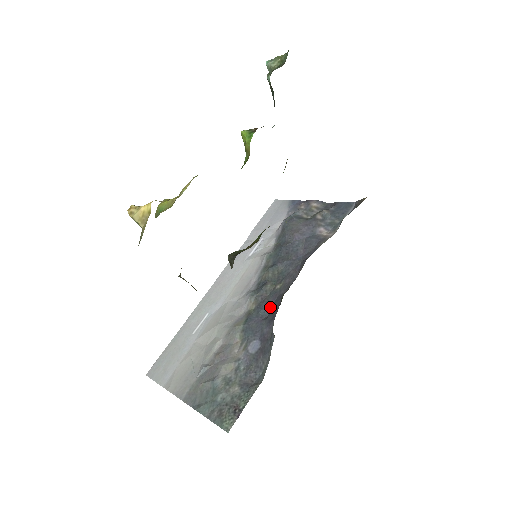
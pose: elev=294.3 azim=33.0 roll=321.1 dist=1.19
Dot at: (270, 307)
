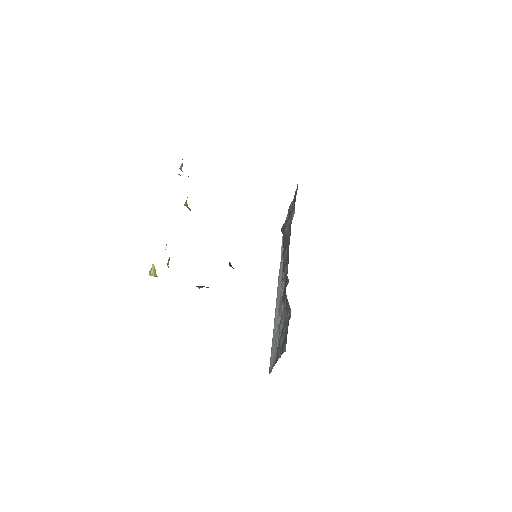
Dot at: (287, 276)
